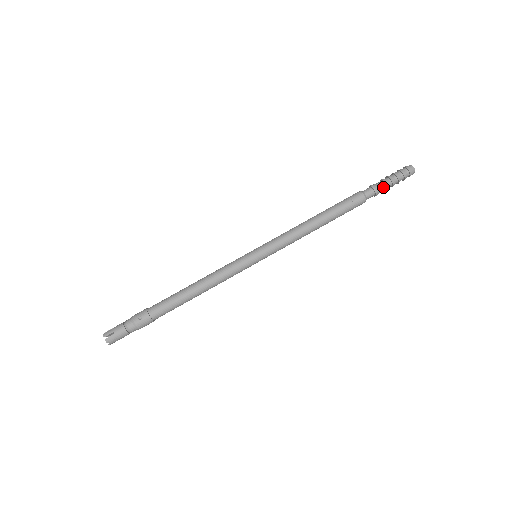
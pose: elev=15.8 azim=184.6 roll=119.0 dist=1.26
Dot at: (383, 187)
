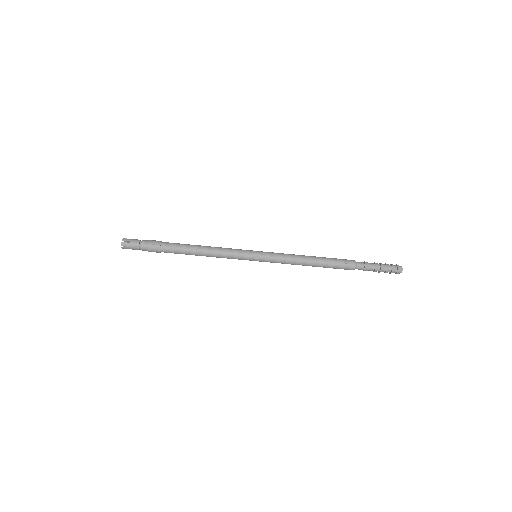
Dot at: (372, 268)
